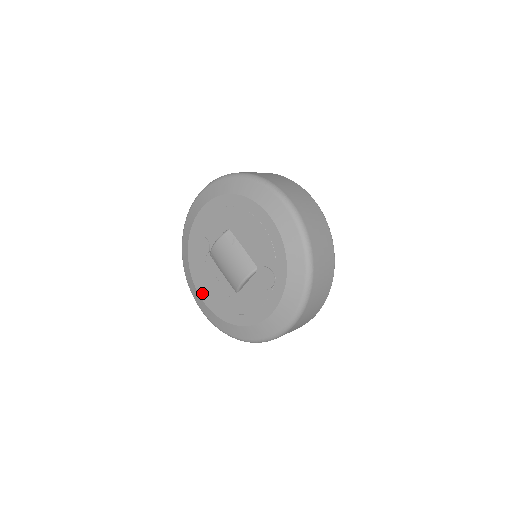
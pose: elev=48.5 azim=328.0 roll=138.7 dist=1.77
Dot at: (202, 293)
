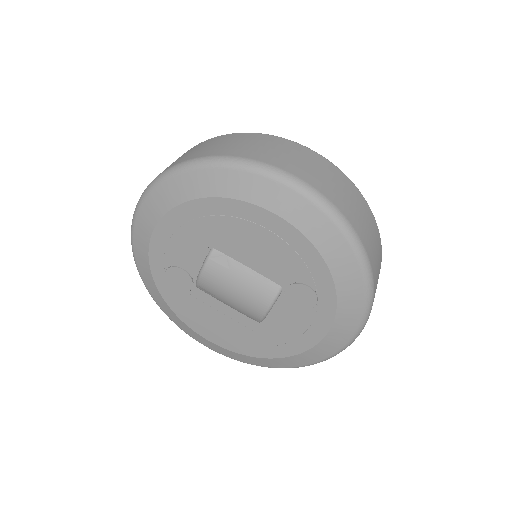
Dot at: (205, 334)
